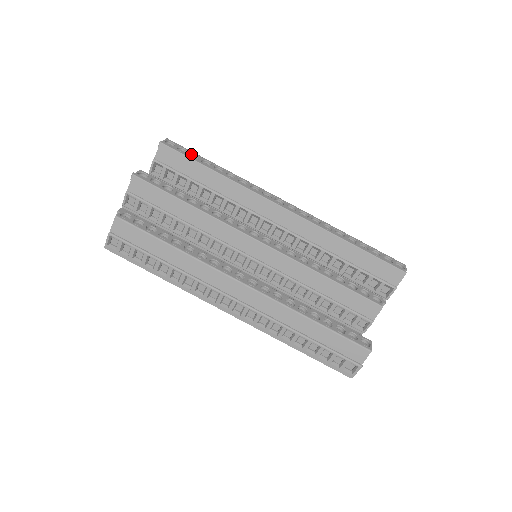
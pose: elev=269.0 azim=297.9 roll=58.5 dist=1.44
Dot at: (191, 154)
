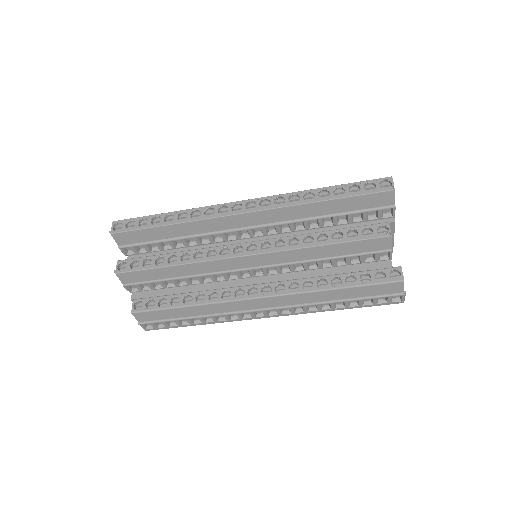
Dot at: (140, 221)
